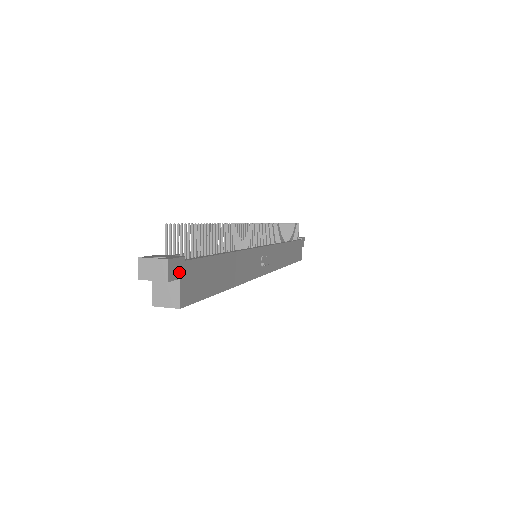
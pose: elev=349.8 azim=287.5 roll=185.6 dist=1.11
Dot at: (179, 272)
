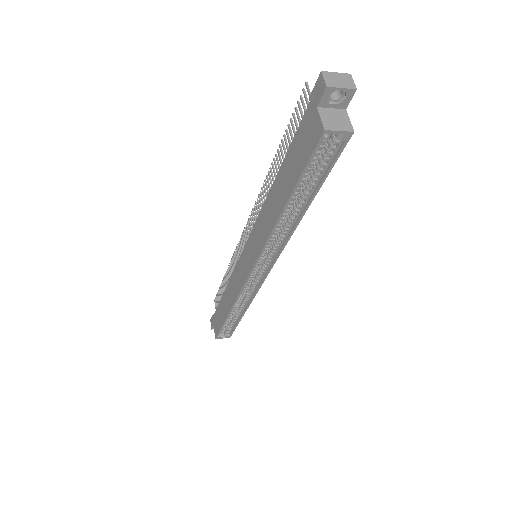
Dot at: (345, 102)
